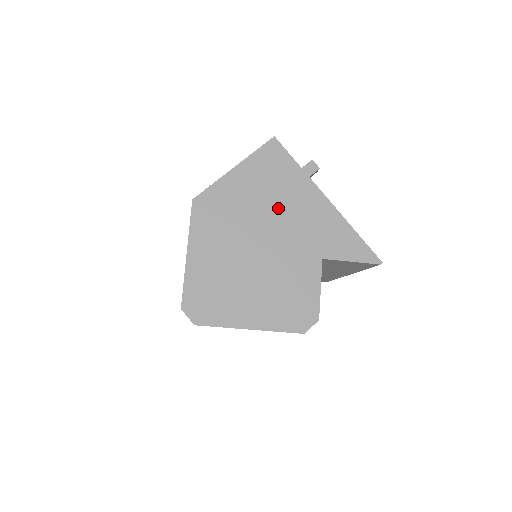
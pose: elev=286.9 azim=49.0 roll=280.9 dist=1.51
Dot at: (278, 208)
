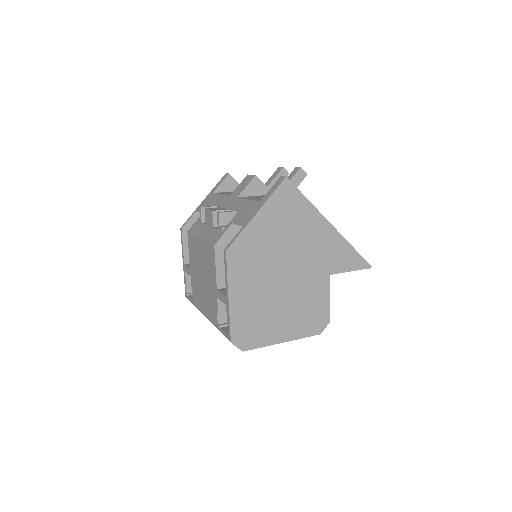
Dot at: (295, 242)
